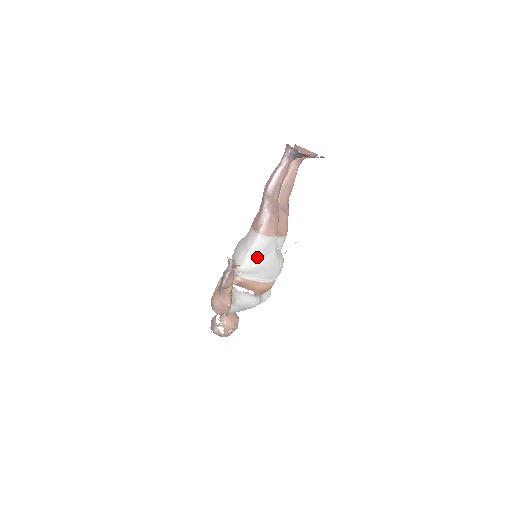
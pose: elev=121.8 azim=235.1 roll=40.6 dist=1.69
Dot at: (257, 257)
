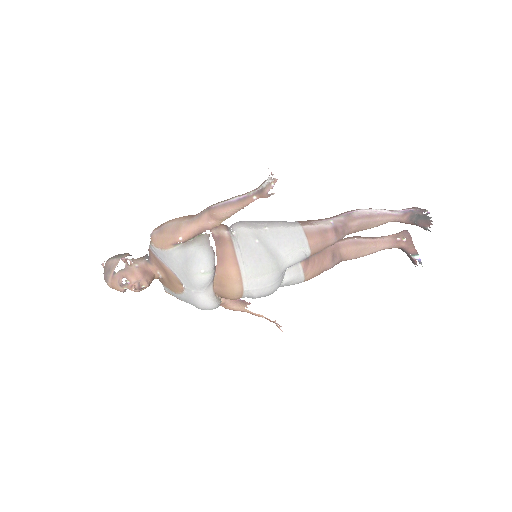
Dot at: (271, 240)
